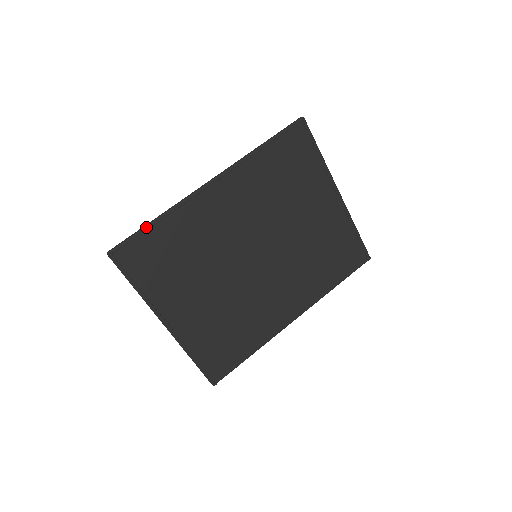
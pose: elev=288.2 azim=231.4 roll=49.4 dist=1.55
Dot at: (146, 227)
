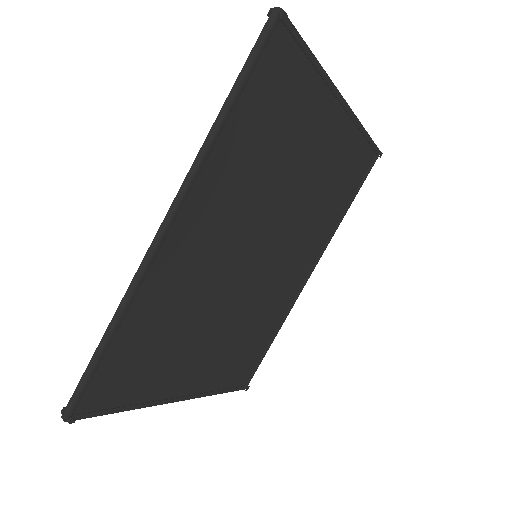
Dot at: (100, 354)
